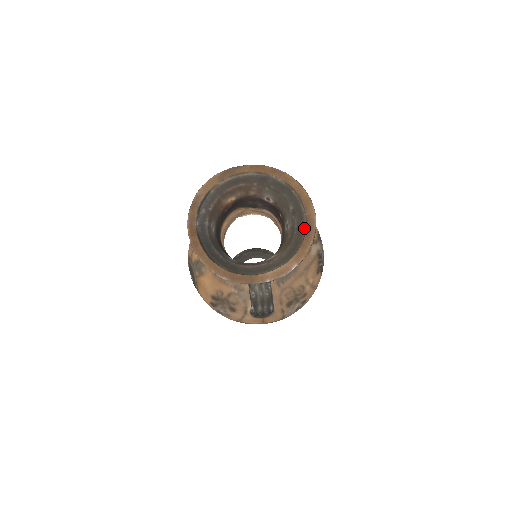
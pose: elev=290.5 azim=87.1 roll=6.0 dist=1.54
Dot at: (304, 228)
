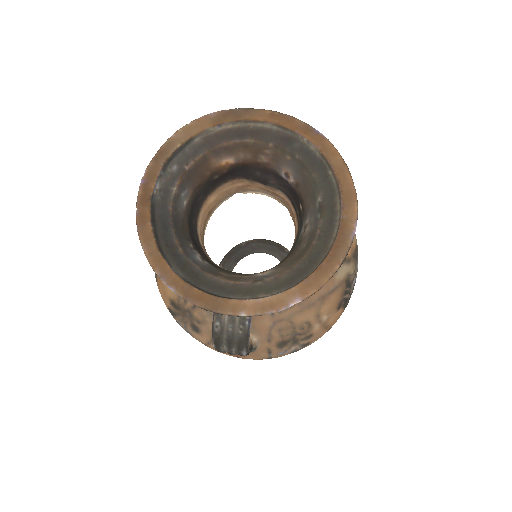
Dot at: (331, 239)
